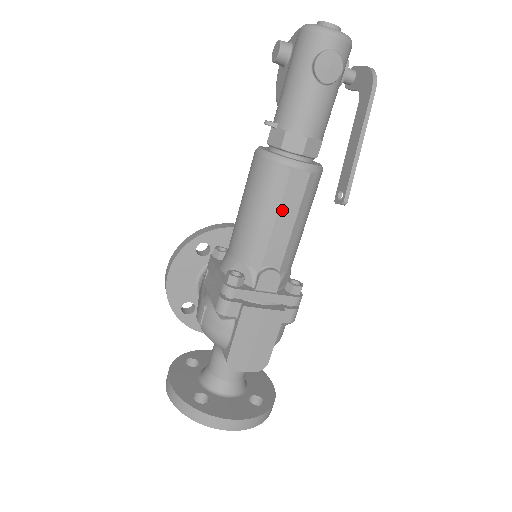
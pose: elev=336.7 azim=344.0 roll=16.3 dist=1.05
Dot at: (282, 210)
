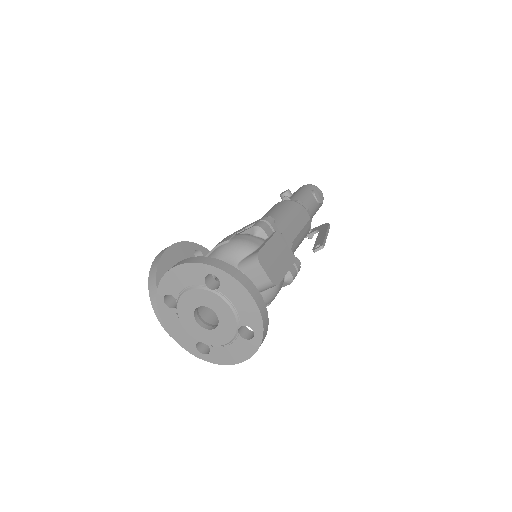
Dot at: (297, 218)
